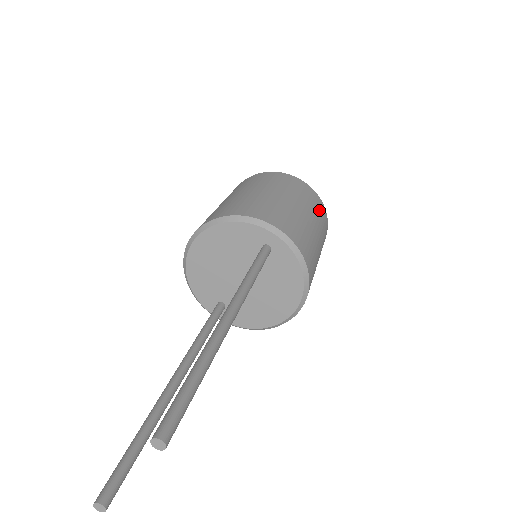
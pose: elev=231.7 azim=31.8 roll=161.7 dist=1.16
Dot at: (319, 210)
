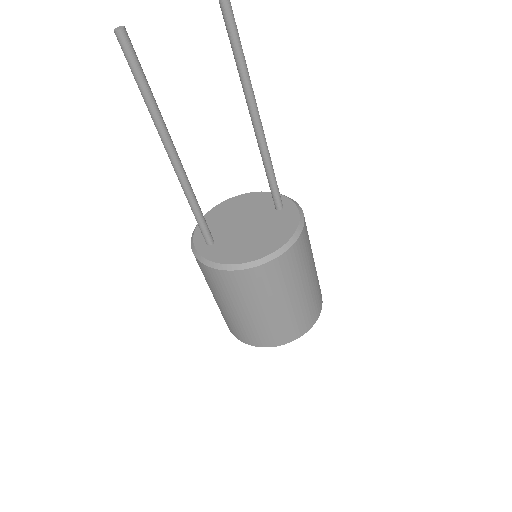
Dot at: (319, 285)
